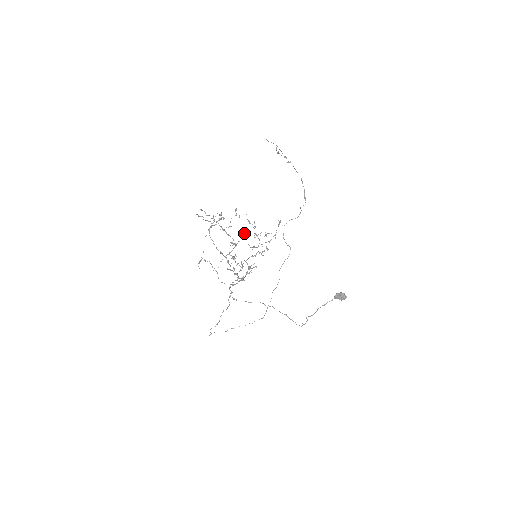
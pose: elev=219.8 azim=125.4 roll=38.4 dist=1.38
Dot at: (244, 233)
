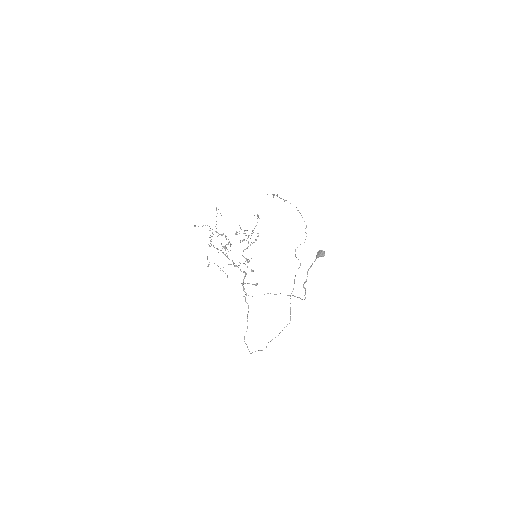
Dot at: (235, 234)
